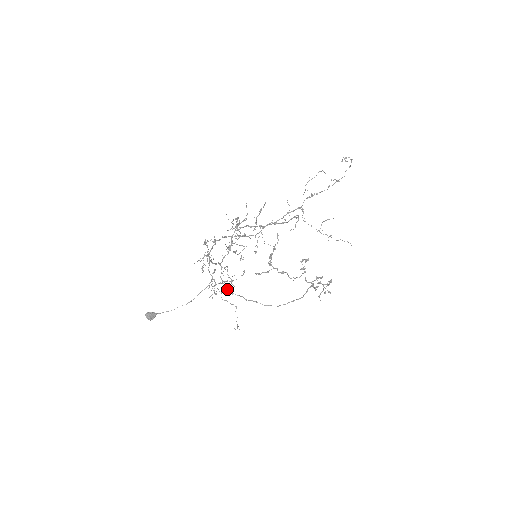
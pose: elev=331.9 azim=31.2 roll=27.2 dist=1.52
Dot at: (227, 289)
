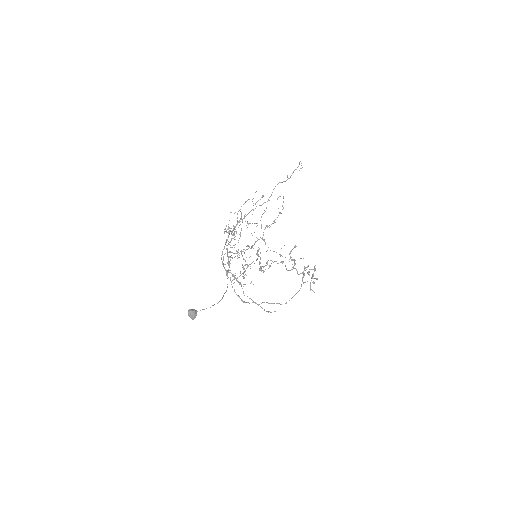
Dot at: occluded
